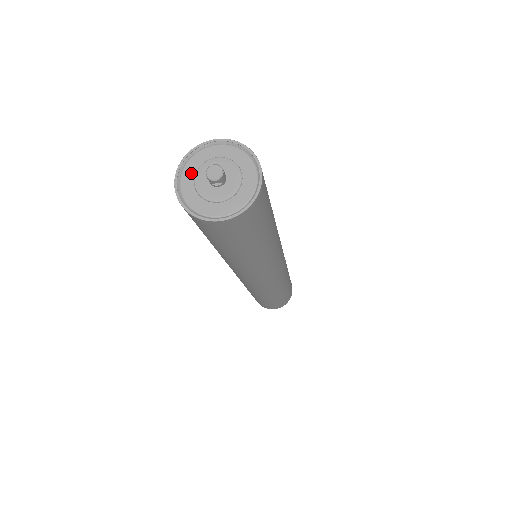
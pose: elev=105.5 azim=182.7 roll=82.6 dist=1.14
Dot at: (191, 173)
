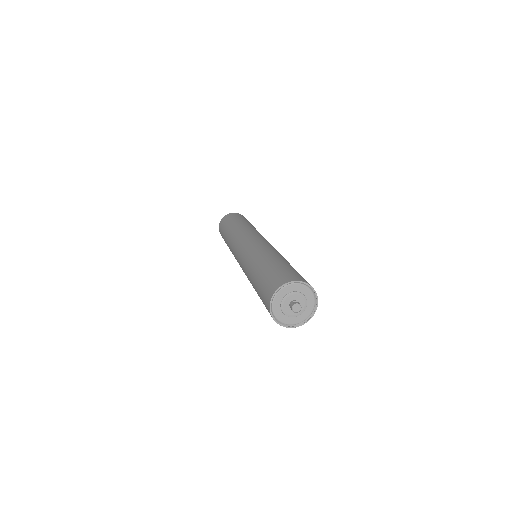
Dot at: (280, 298)
